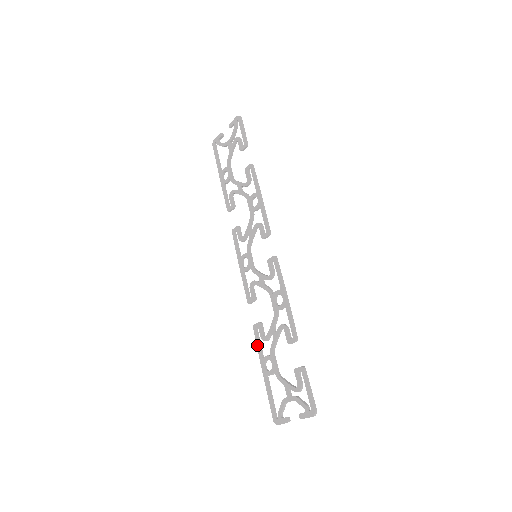
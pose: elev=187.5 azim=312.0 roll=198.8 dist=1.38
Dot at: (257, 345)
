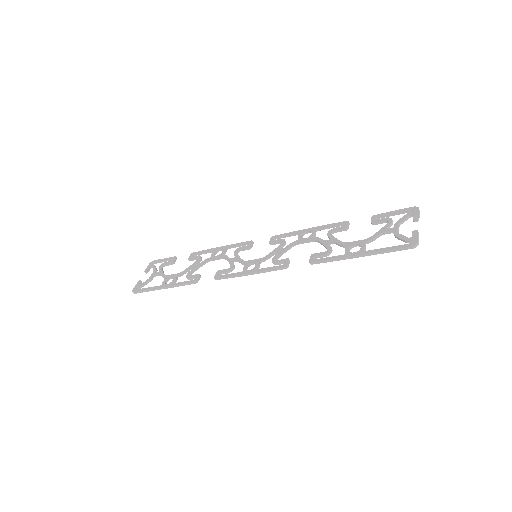
Dot at: (329, 259)
